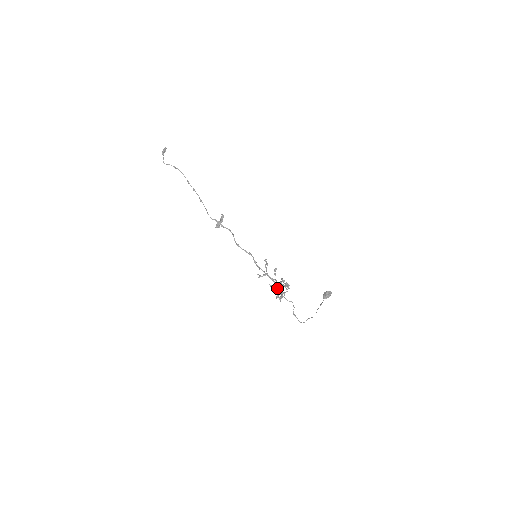
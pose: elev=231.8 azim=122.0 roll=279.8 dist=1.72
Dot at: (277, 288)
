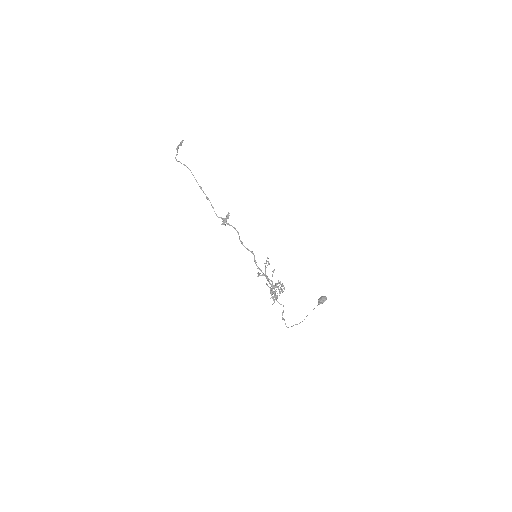
Dot at: (272, 290)
